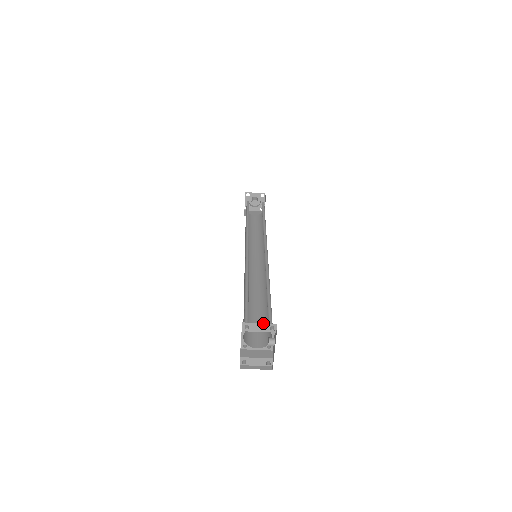
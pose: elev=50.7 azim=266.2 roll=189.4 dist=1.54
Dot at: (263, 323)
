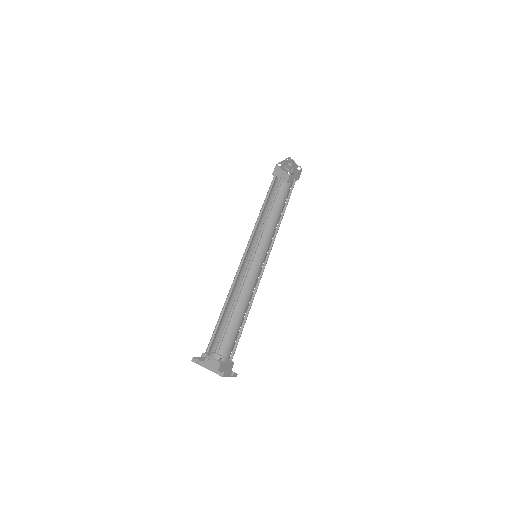
Dot at: (200, 357)
